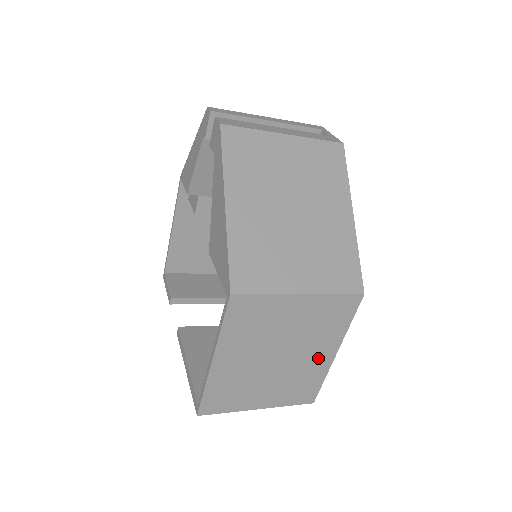
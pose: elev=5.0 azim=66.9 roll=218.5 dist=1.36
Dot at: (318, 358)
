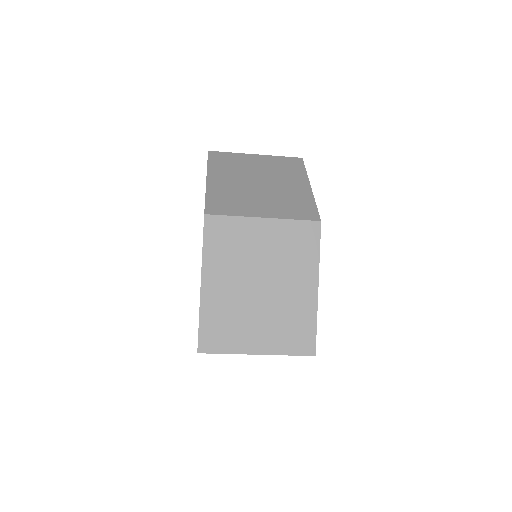
Dot at: (301, 292)
